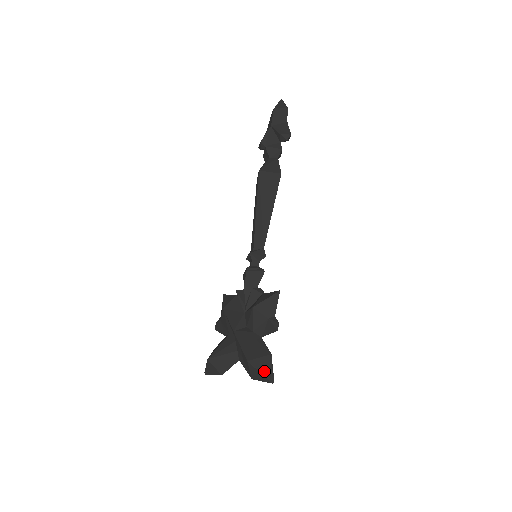
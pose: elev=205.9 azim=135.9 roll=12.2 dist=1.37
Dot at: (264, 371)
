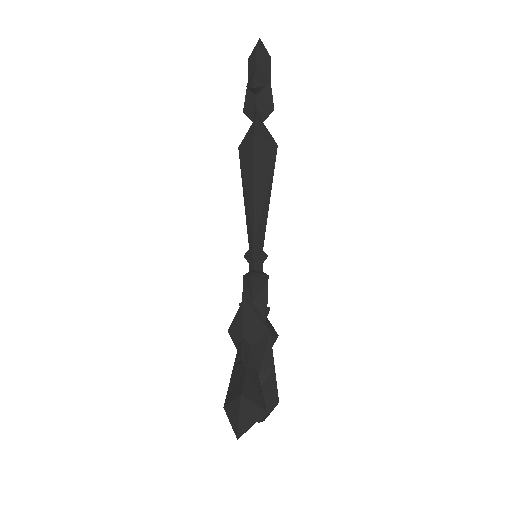
Dot at: (232, 421)
